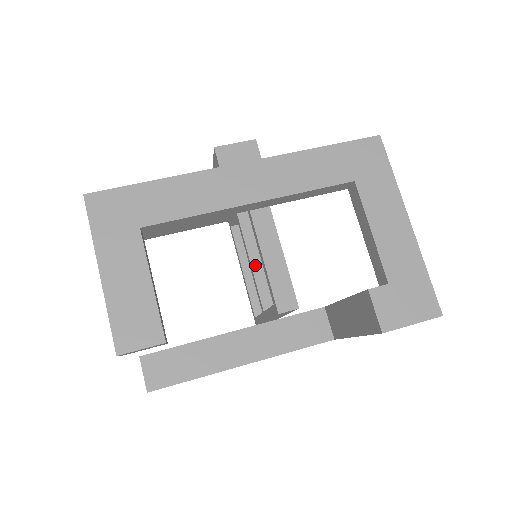
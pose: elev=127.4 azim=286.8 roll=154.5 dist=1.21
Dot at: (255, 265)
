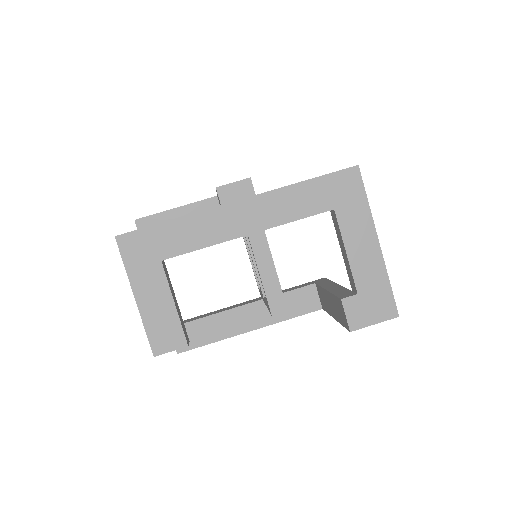
Dot at: occluded
